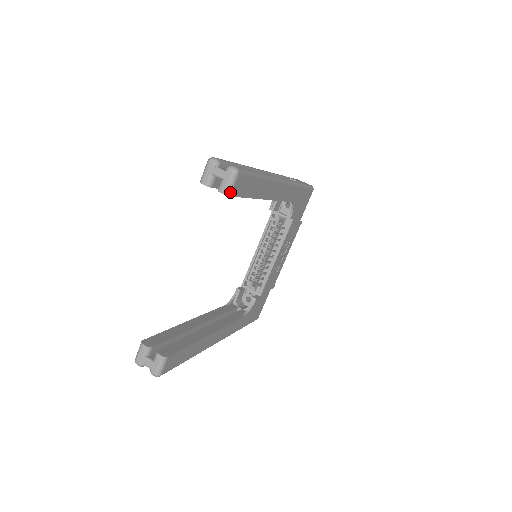
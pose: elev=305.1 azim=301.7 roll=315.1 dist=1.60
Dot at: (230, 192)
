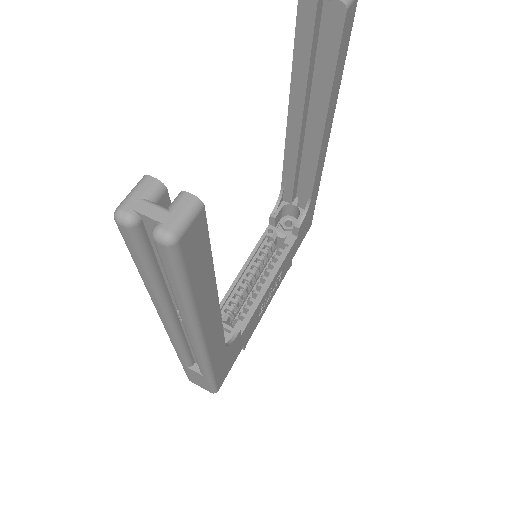
Dot at: (348, 5)
